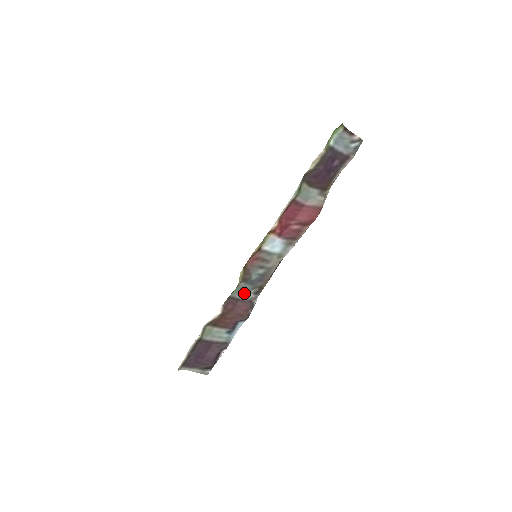
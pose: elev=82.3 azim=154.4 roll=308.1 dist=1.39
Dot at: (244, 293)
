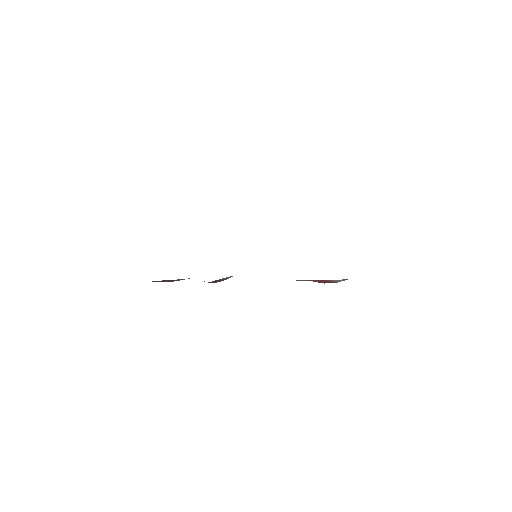
Dot at: occluded
